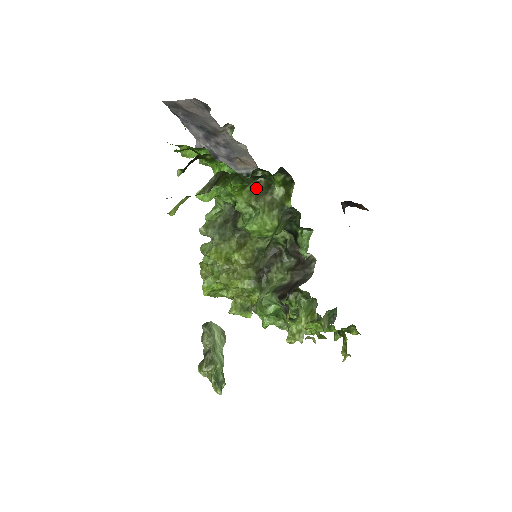
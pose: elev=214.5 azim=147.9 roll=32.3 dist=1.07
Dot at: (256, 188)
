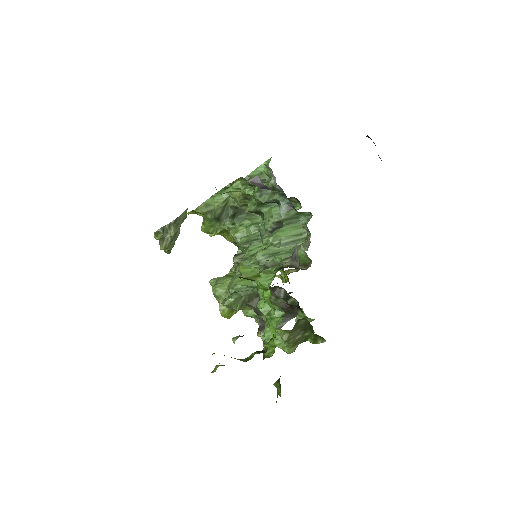
Dot at: (294, 328)
